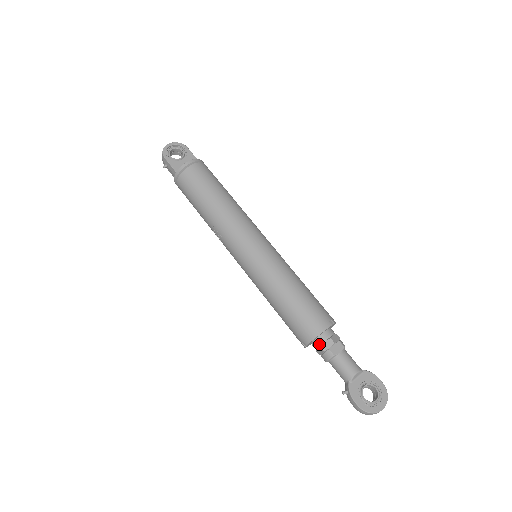
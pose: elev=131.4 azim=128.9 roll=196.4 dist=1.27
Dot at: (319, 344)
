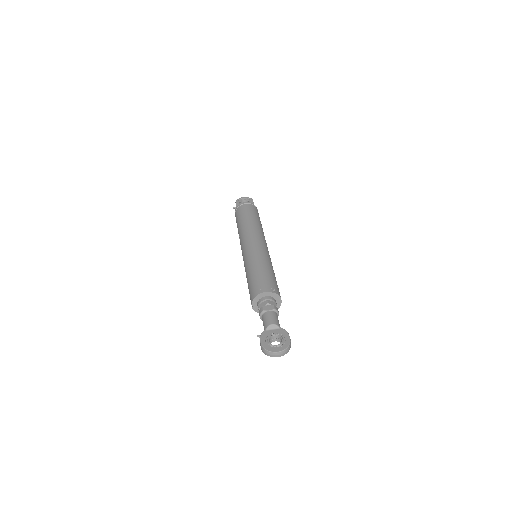
Dot at: (259, 304)
